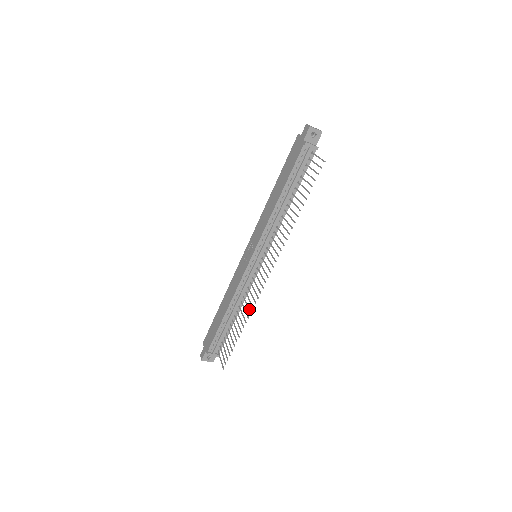
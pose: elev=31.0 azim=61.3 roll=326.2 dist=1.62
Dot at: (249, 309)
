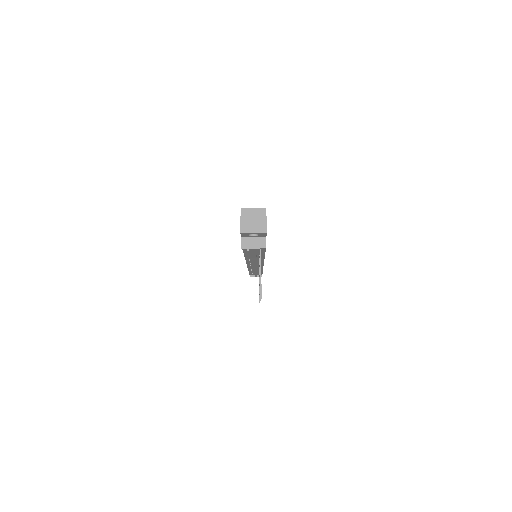
Dot at: occluded
